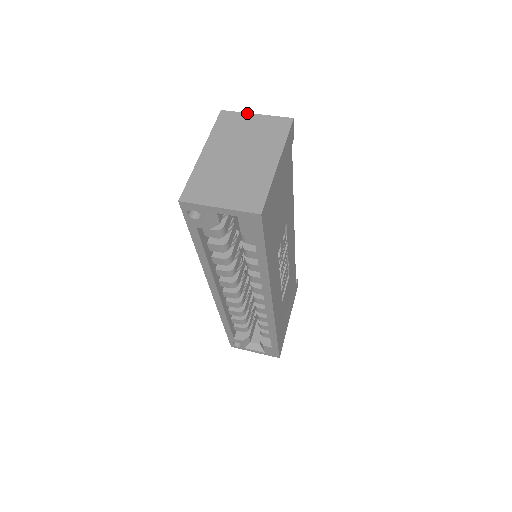
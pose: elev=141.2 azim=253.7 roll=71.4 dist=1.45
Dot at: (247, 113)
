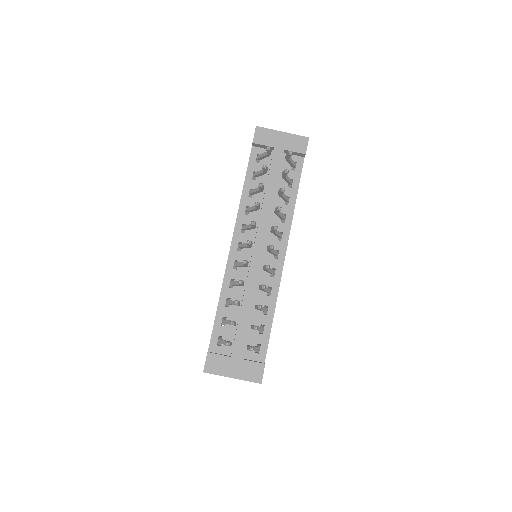
Dot at: occluded
